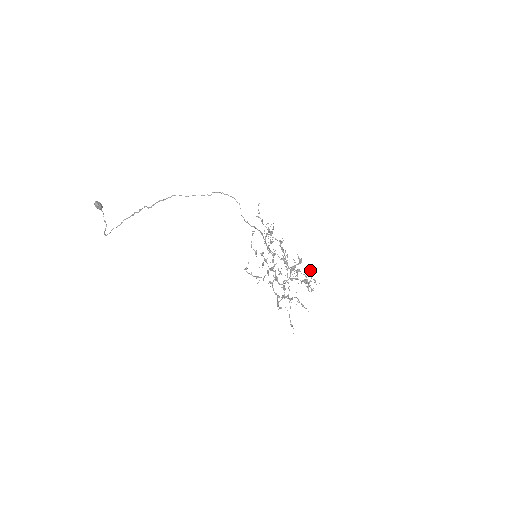
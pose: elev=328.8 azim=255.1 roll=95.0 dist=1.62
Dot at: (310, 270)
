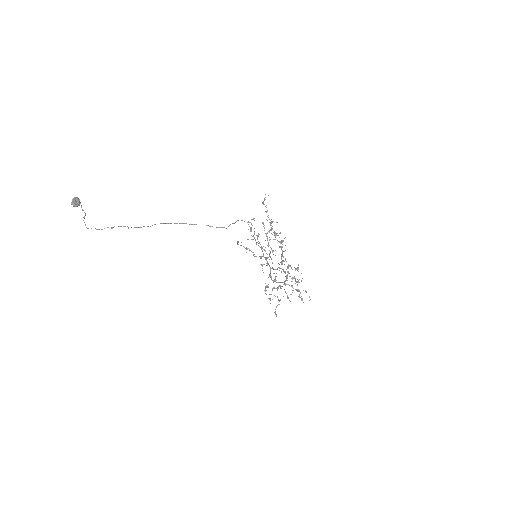
Dot at: occluded
